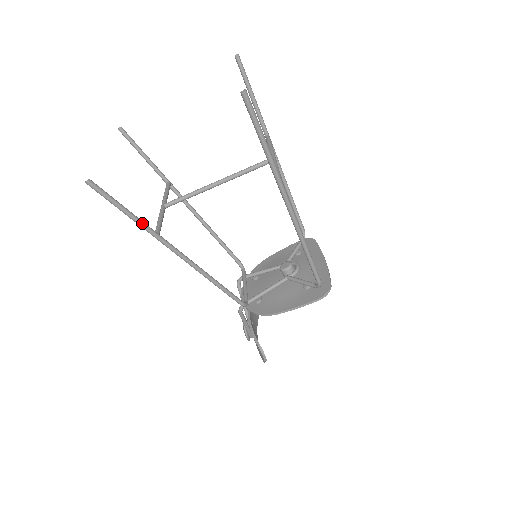
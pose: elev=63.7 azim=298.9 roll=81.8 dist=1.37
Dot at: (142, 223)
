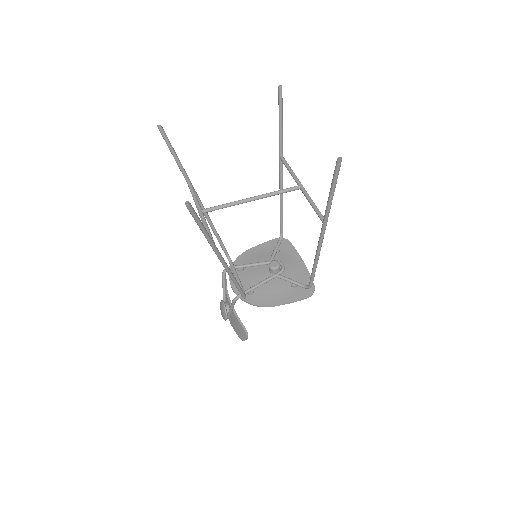
Dot at: (210, 237)
